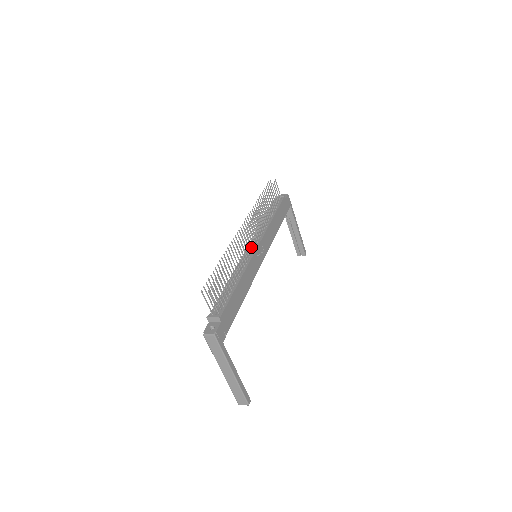
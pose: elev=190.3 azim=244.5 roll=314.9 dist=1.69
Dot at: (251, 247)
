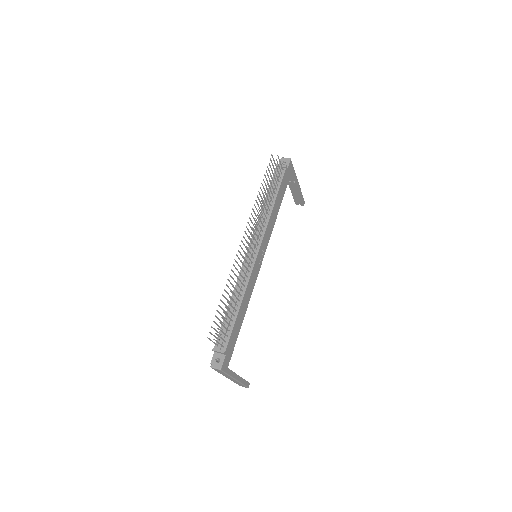
Dot at: (252, 256)
